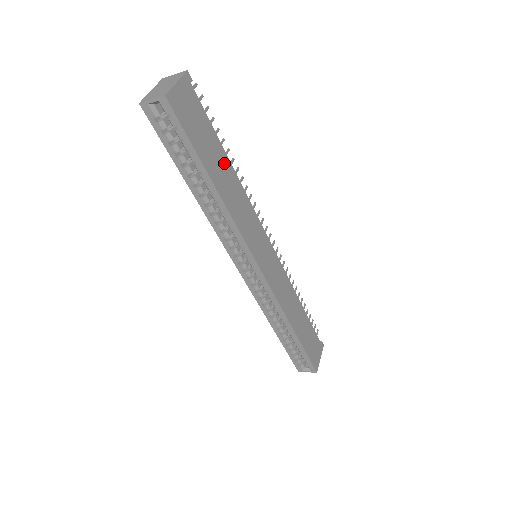
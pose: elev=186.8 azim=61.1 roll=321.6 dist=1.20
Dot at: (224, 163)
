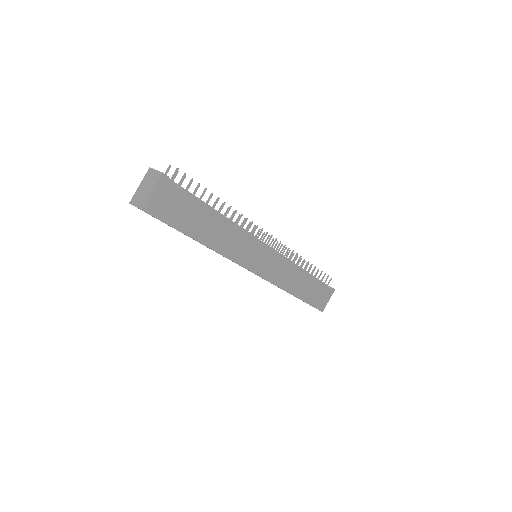
Dot at: (210, 219)
